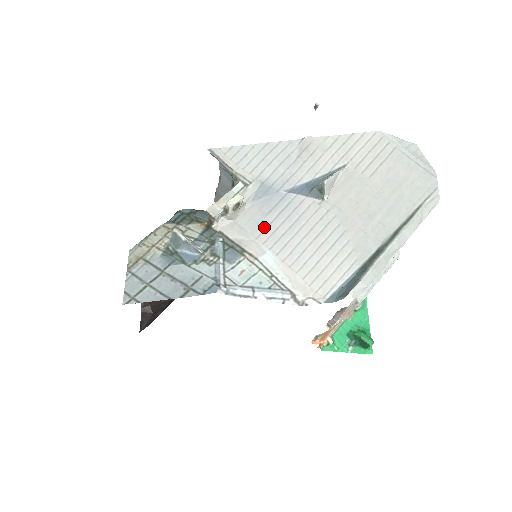
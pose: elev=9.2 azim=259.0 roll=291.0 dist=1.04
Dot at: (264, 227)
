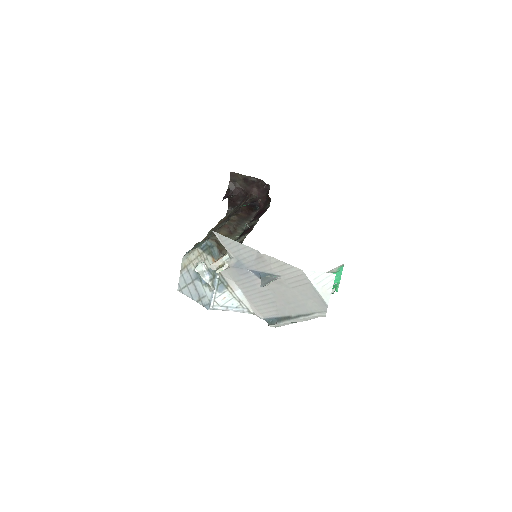
Dot at: (239, 279)
